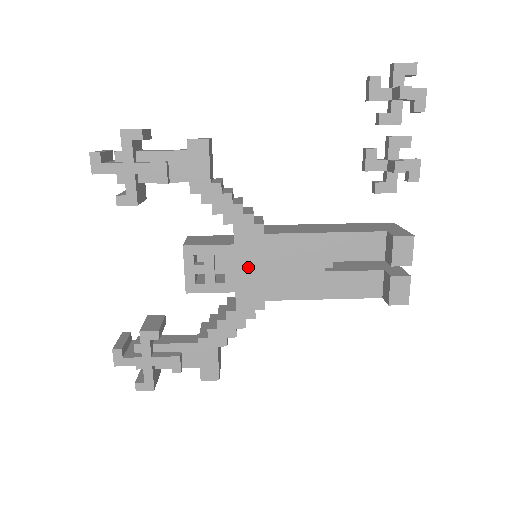
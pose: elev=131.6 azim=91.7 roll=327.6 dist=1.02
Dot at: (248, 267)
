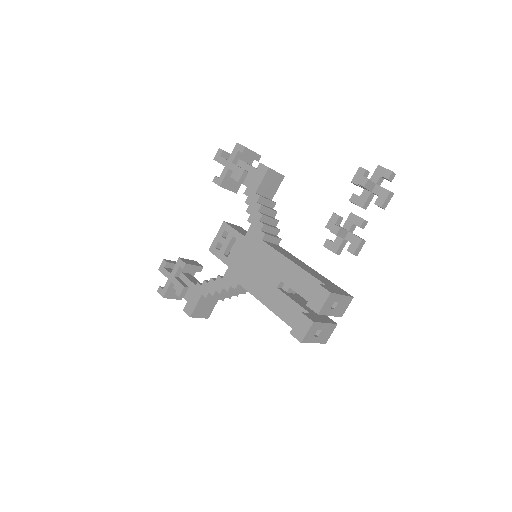
Dot at: (243, 255)
